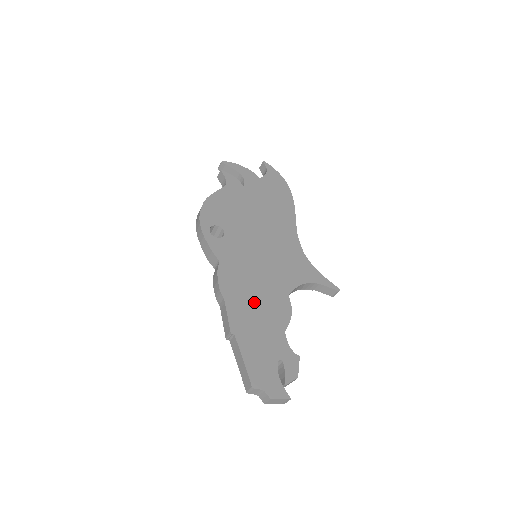
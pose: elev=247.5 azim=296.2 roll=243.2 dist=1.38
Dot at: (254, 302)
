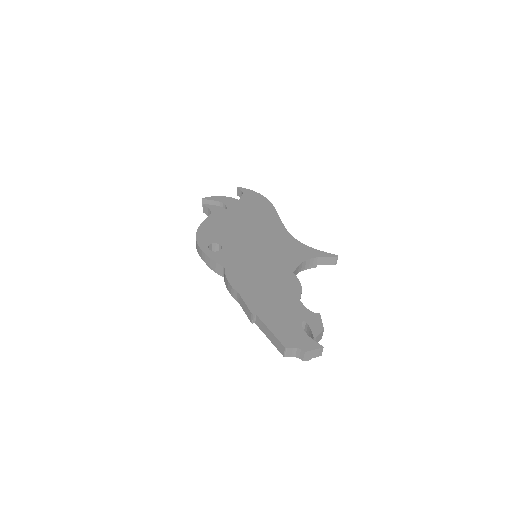
Dot at: (265, 287)
